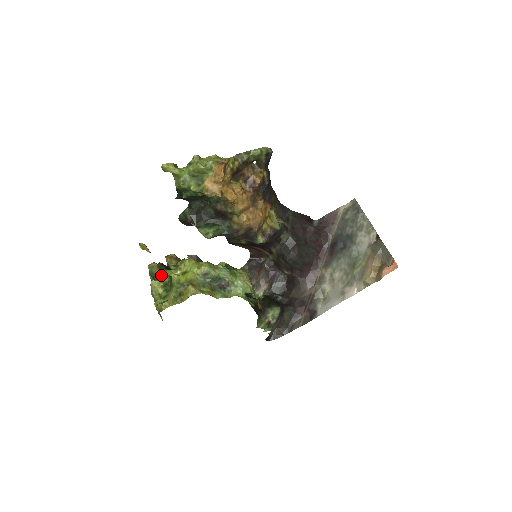
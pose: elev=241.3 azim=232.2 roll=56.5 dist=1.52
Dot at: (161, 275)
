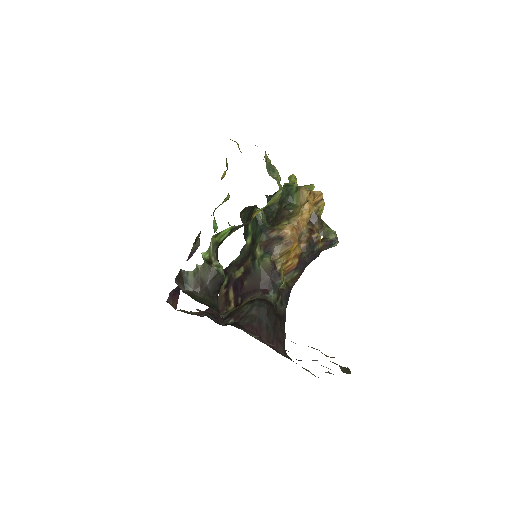
Dot at: occluded
